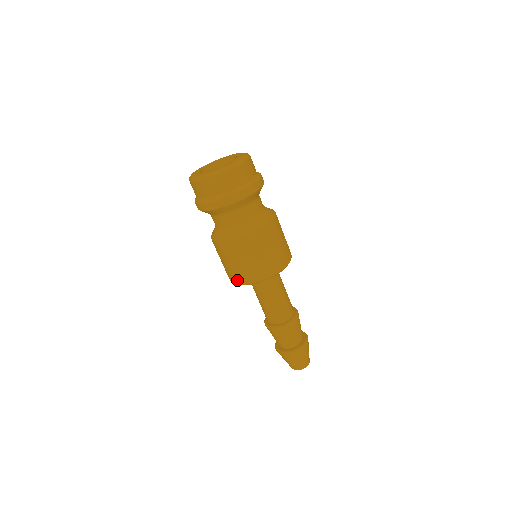
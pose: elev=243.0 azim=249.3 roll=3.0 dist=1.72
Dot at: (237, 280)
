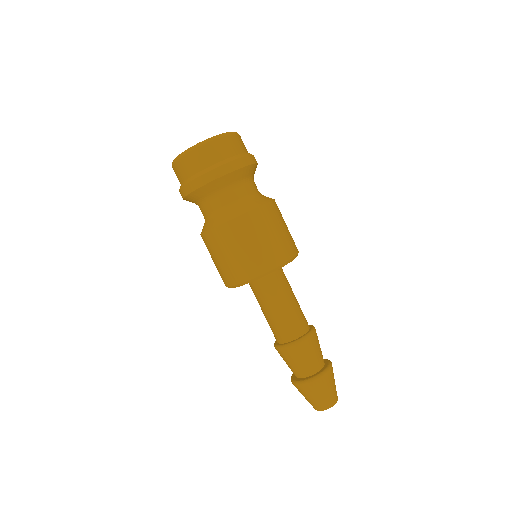
Dot at: (240, 277)
